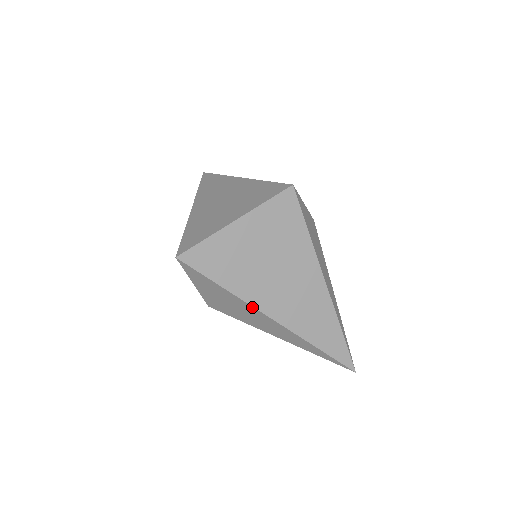
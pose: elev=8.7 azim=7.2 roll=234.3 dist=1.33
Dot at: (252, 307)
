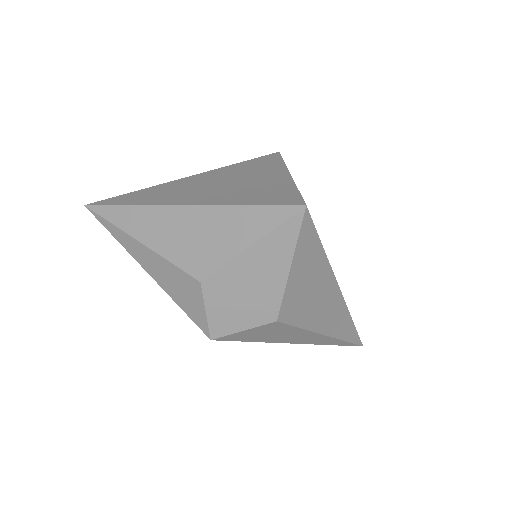
Dot at: (334, 279)
